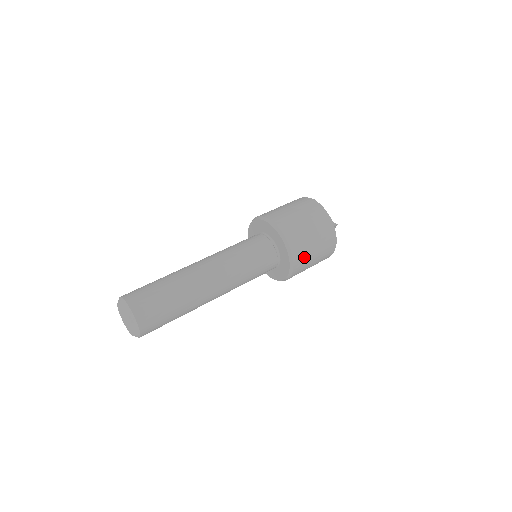
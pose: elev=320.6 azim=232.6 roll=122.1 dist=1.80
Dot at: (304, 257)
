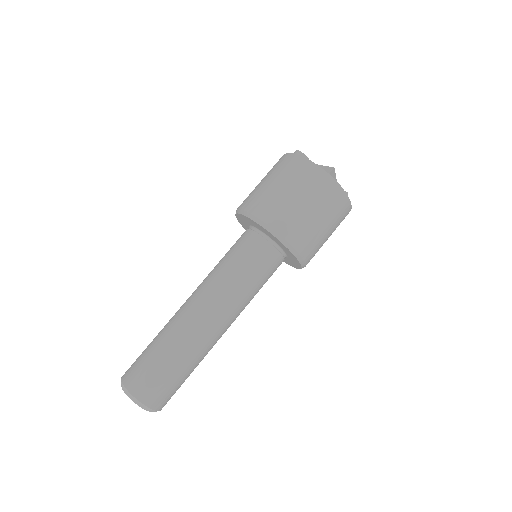
Dot at: (305, 233)
